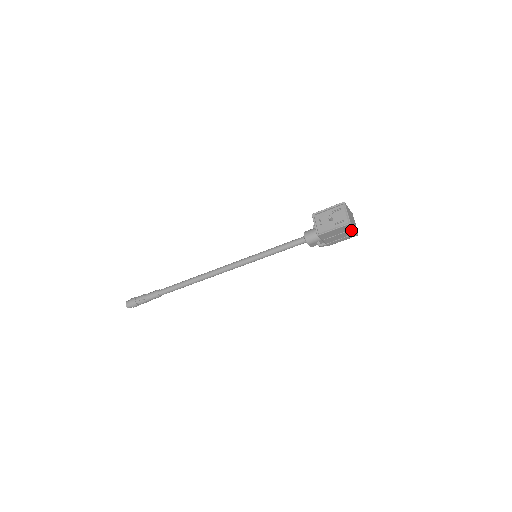
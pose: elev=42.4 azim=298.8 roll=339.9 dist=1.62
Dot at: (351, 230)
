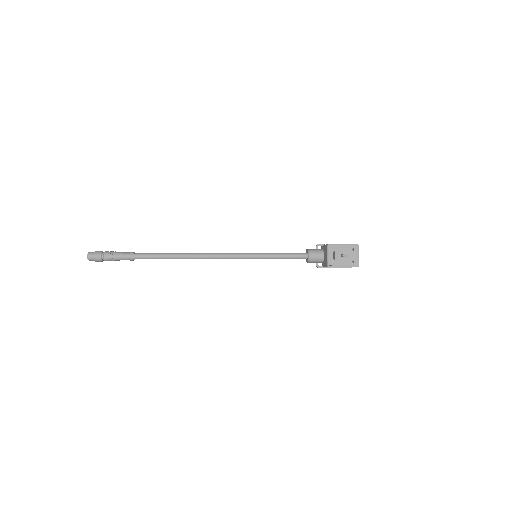
Dot at: occluded
